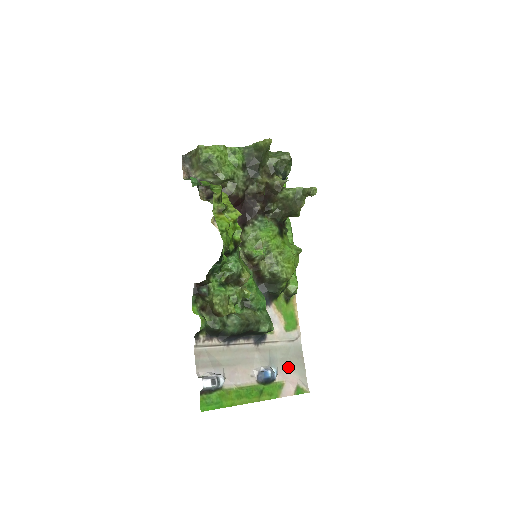
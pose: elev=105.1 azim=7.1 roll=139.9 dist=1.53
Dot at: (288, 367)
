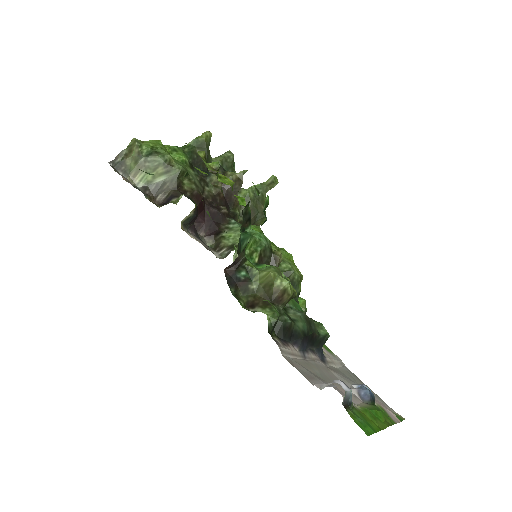
Dot at: occluded
